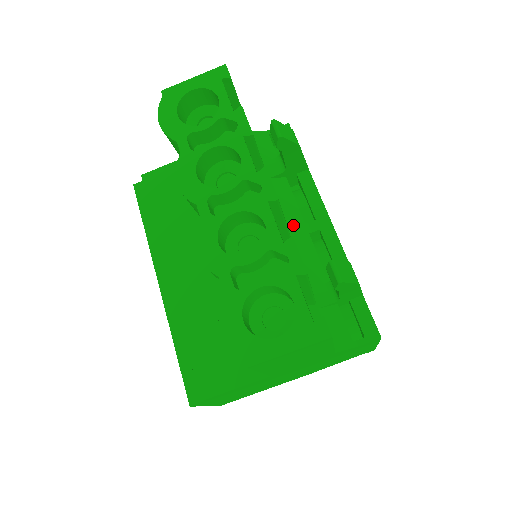
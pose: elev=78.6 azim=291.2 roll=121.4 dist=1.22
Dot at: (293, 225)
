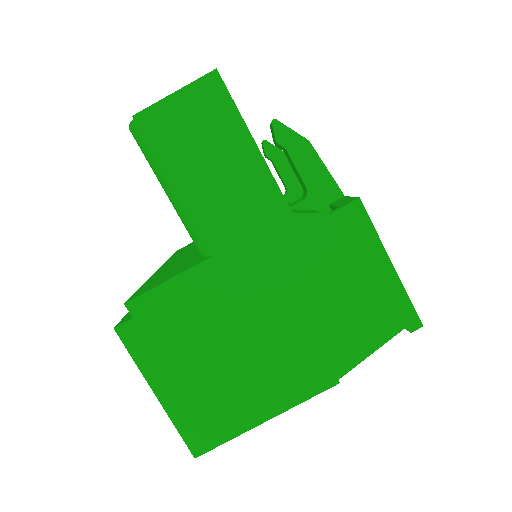
Dot at: occluded
